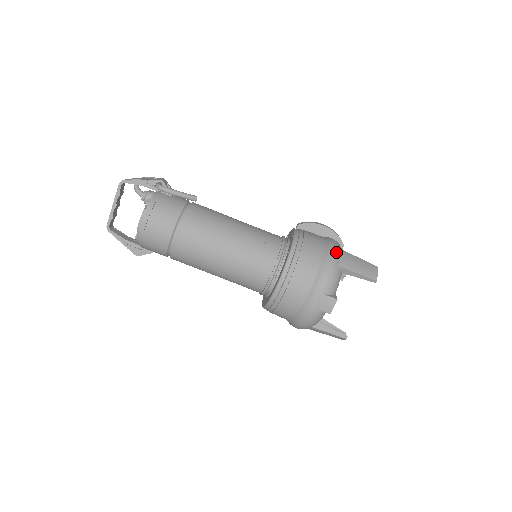
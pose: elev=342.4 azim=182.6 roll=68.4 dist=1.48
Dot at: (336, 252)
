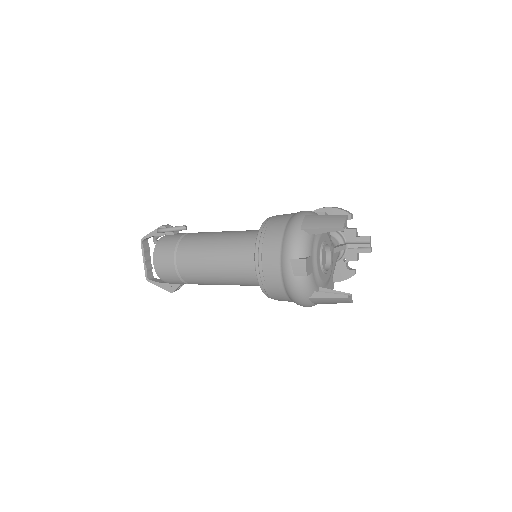
Dot at: (299, 218)
